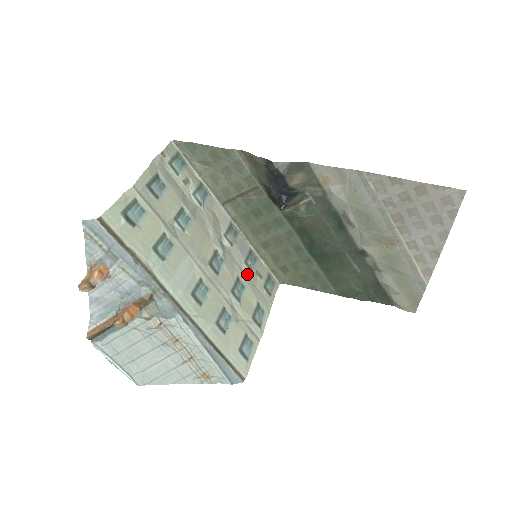
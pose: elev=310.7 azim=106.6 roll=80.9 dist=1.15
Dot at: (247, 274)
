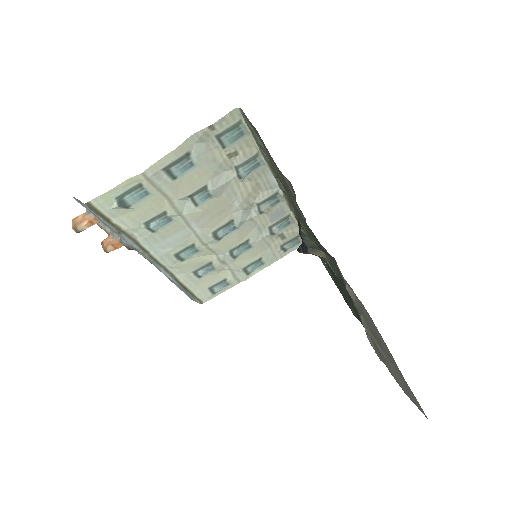
Dot at: (264, 237)
